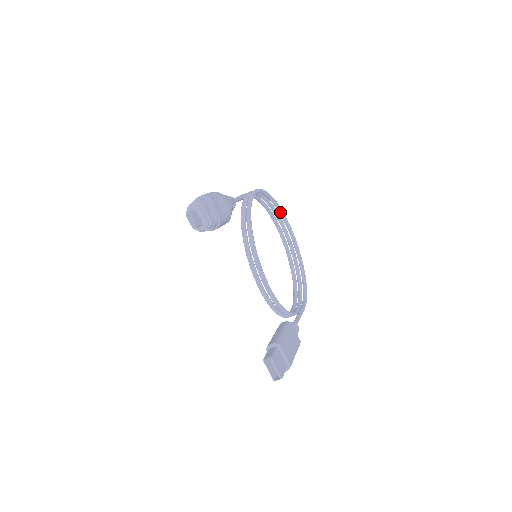
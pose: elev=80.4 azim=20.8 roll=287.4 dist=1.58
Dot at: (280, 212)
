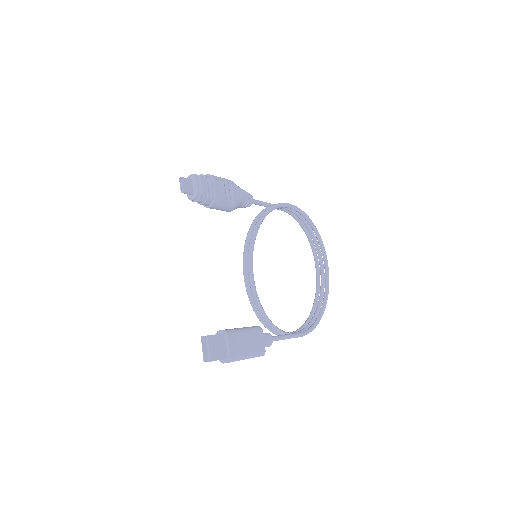
Dot at: (319, 241)
